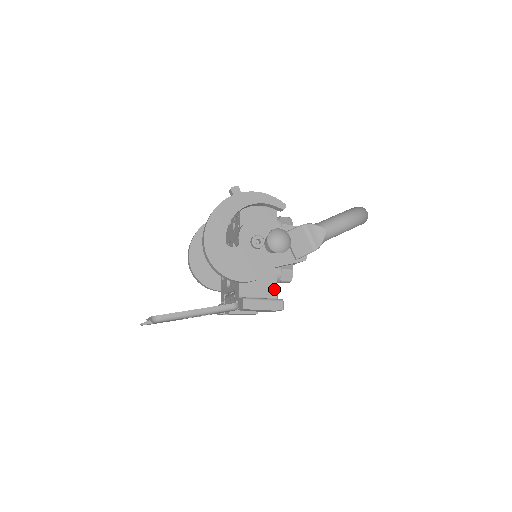
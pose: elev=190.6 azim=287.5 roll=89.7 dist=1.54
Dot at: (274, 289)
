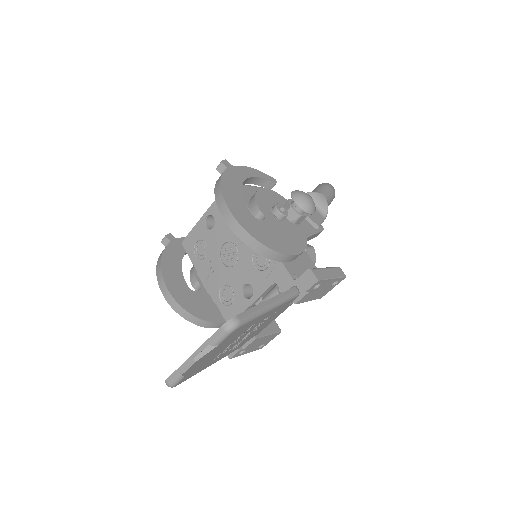
Dot at: (314, 267)
